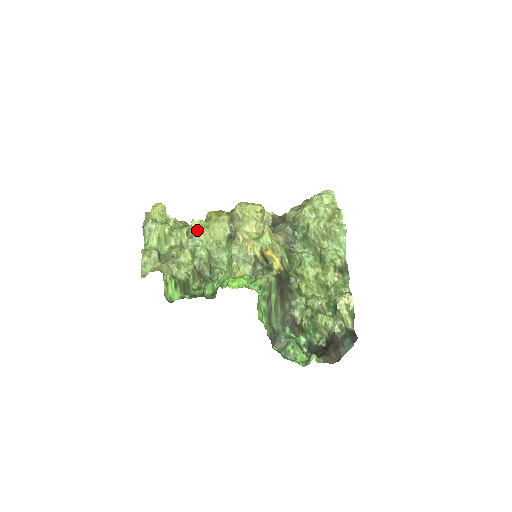
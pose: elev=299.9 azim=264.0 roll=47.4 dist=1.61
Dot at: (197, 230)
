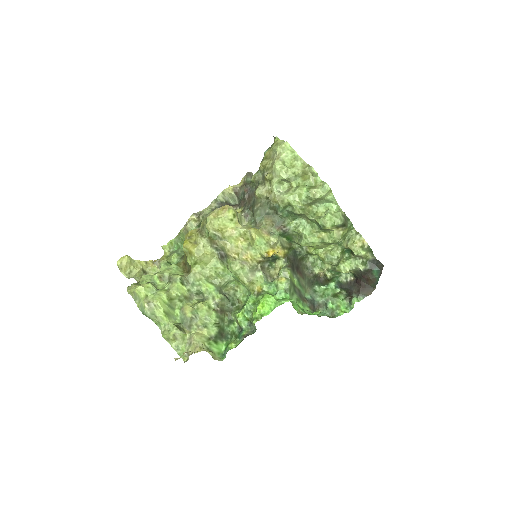
Dot at: (183, 266)
